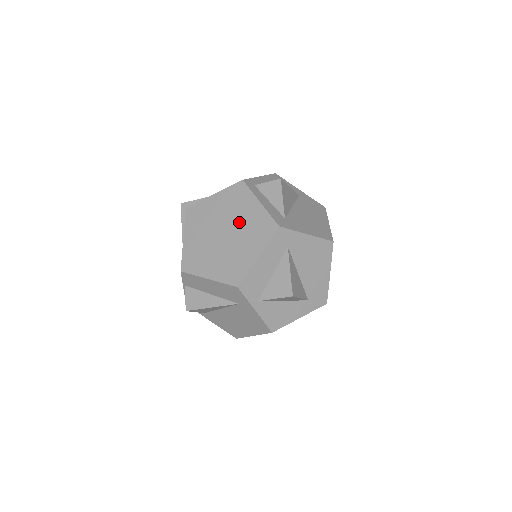
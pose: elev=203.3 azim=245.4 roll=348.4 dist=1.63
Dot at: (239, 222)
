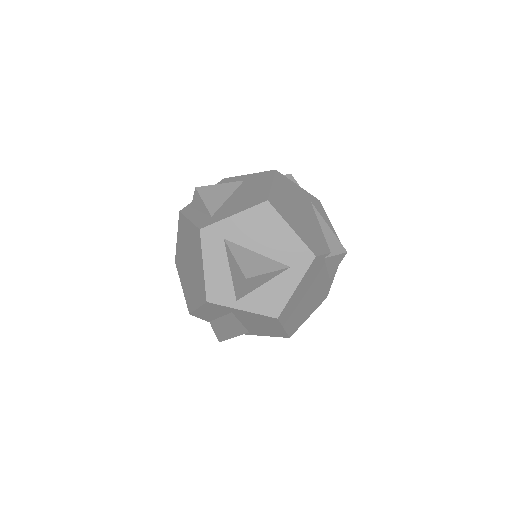
Dot at: (189, 247)
